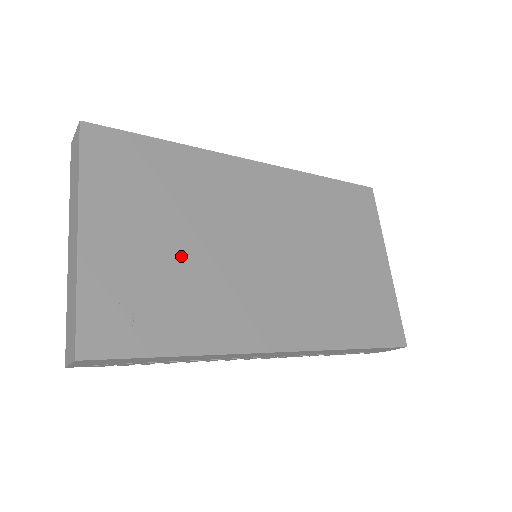
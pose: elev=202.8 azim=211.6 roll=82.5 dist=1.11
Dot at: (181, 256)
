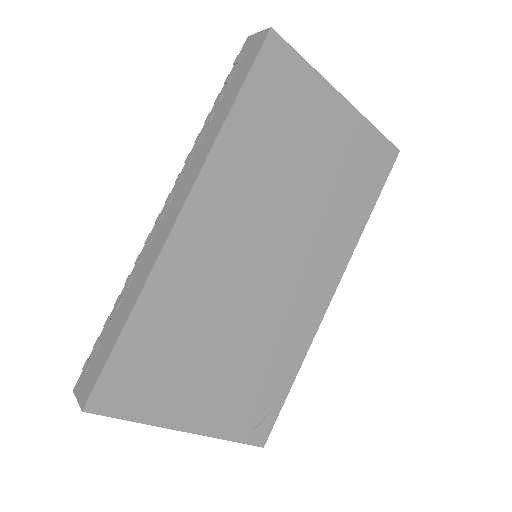
Dot at: (237, 352)
